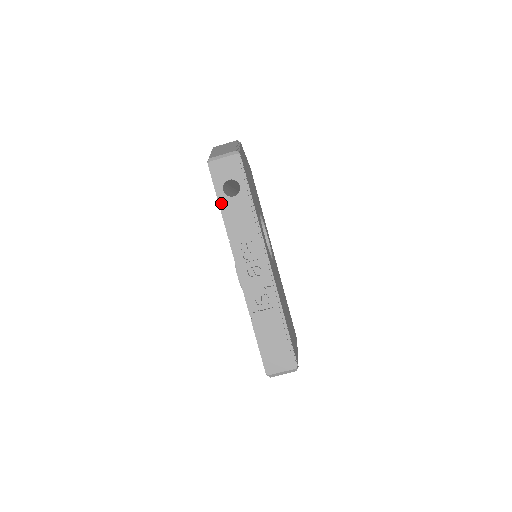
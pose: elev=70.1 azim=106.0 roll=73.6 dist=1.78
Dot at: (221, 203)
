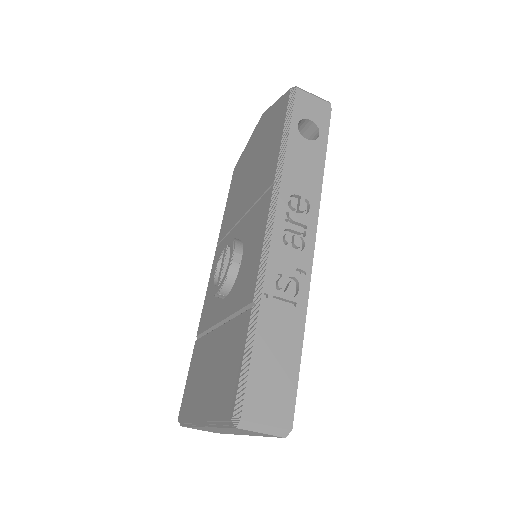
Dot at: (288, 135)
